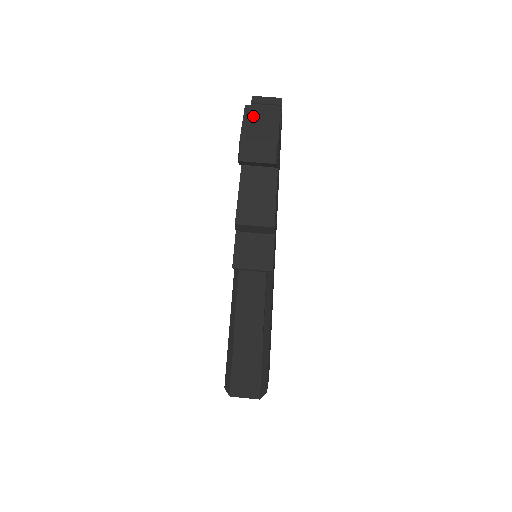
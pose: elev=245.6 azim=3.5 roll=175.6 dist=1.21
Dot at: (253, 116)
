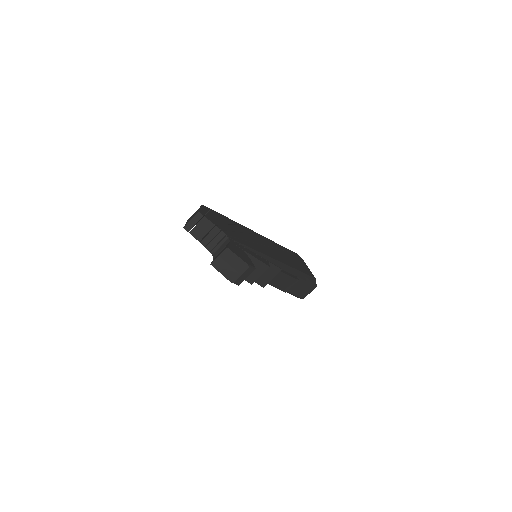
Dot at: (221, 266)
